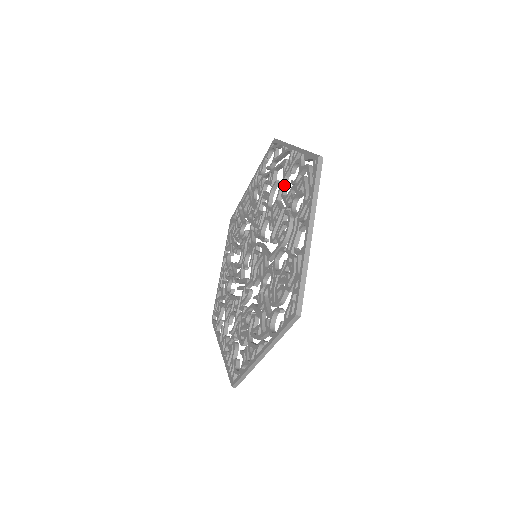
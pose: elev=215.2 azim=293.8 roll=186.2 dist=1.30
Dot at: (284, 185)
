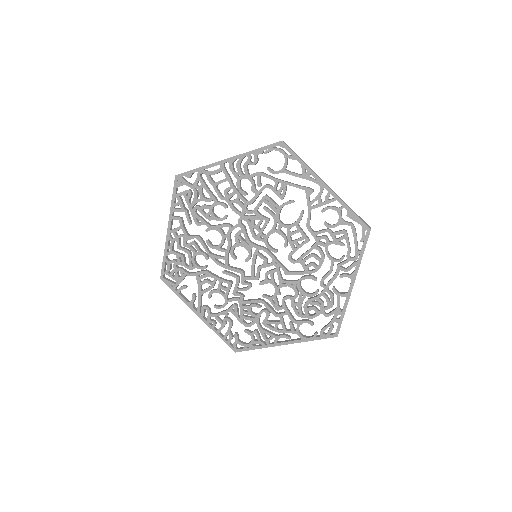
Dot at: (310, 217)
